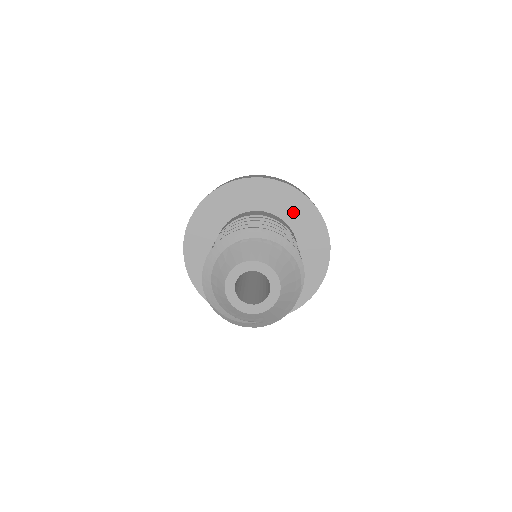
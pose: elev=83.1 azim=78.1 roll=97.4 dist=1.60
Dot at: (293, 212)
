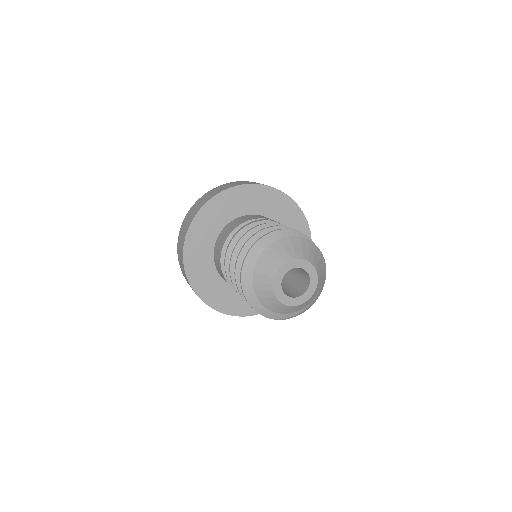
Dot at: (239, 205)
